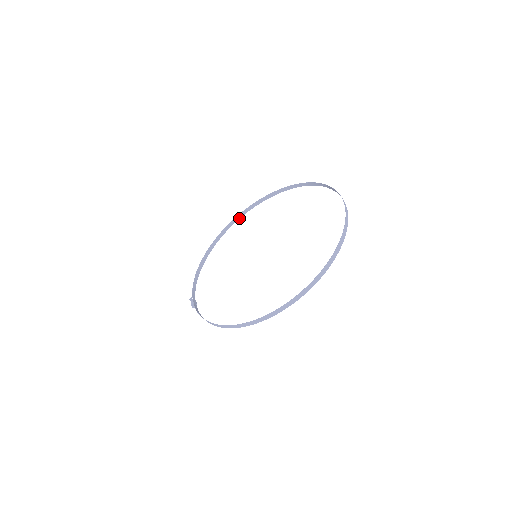
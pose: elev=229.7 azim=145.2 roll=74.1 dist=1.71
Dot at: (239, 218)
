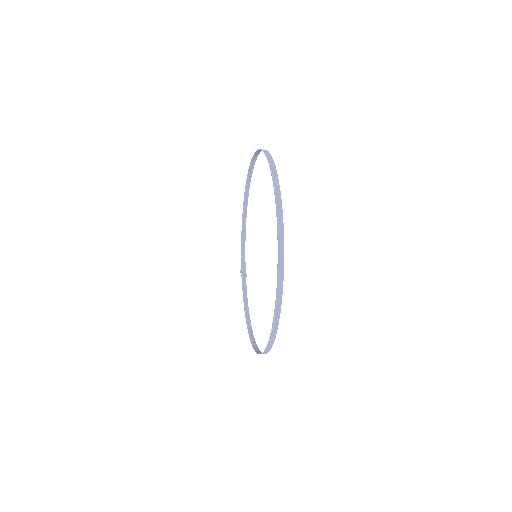
Dot at: (253, 168)
